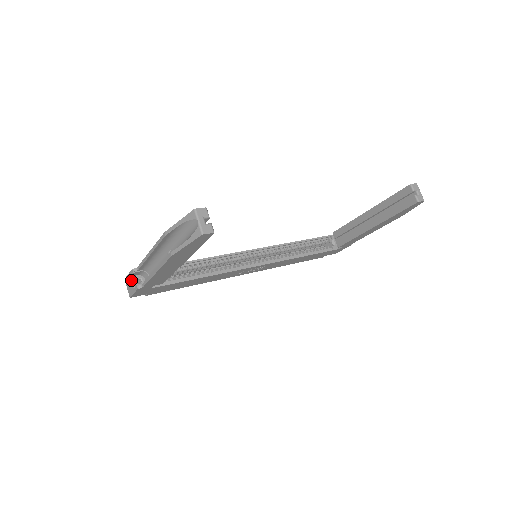
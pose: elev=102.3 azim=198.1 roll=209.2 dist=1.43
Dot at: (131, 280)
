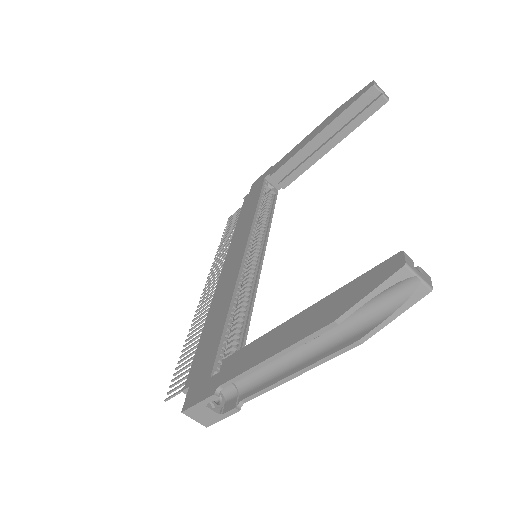
Dot at: (209, 408)
